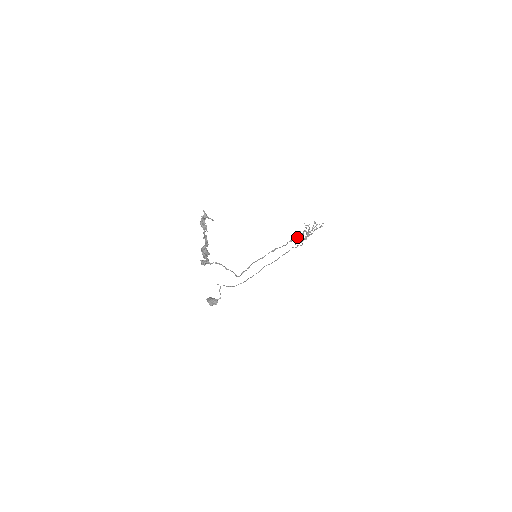
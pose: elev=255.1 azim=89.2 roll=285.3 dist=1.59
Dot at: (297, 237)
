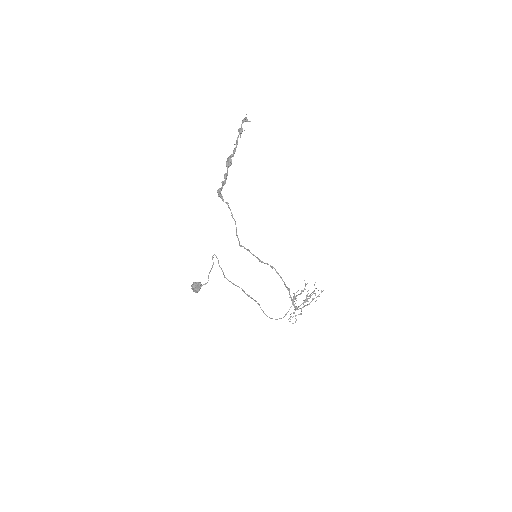
Dot at: (294, 294)
